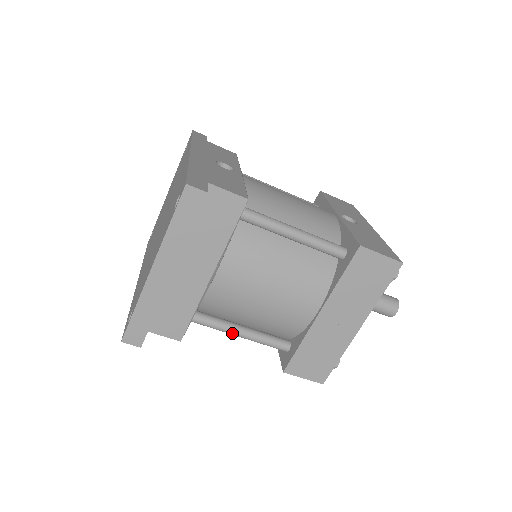
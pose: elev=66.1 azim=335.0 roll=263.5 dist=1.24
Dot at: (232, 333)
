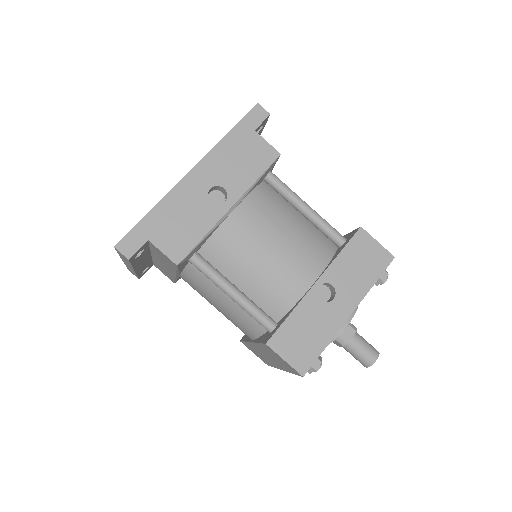
Dot at: occluded
